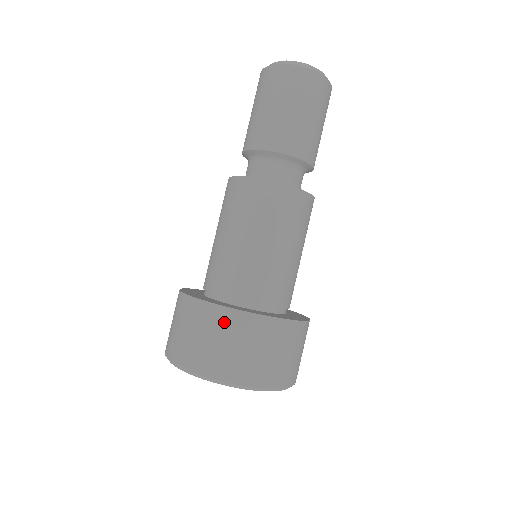
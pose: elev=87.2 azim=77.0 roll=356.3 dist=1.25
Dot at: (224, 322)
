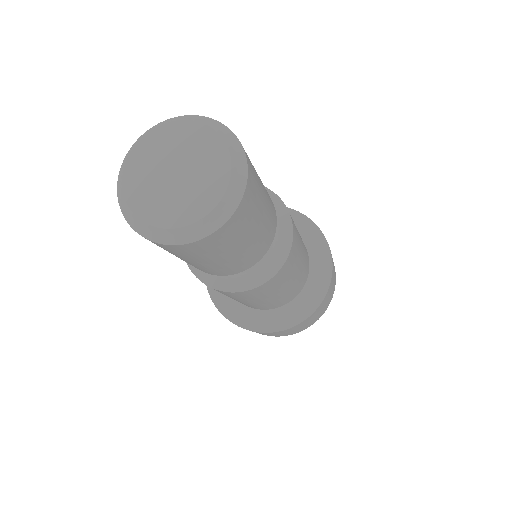
Dot at: occluded
